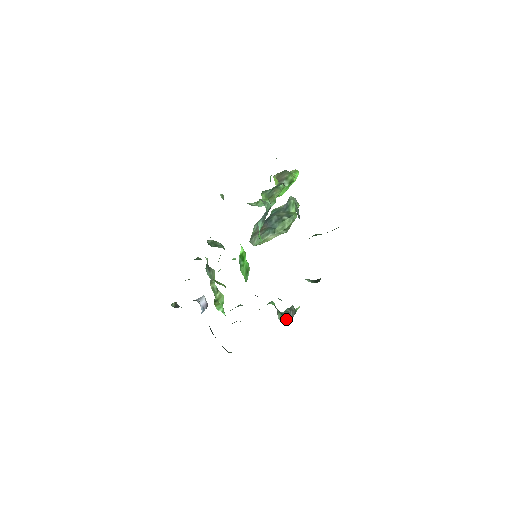
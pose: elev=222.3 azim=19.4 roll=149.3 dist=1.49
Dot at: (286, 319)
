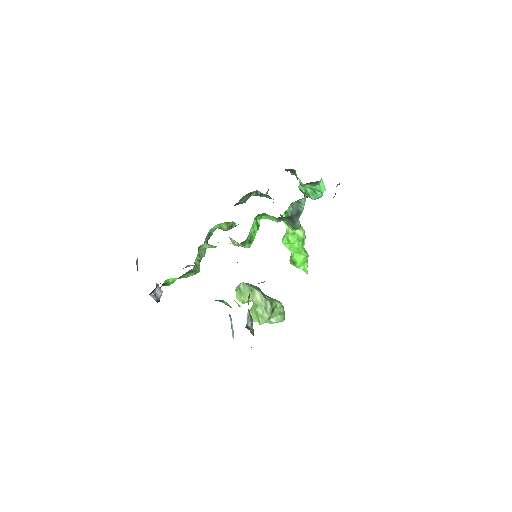
Dot at: (250, 315)
